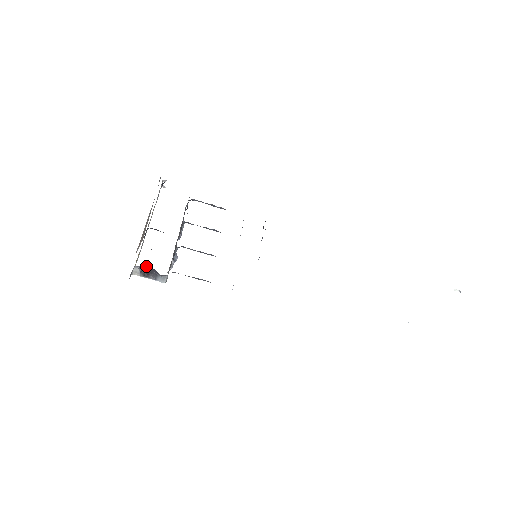
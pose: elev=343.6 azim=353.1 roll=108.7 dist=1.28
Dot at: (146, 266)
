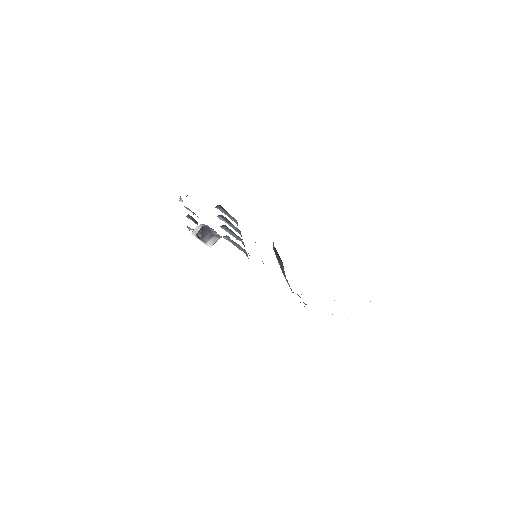
Dot at: (205, 228)
